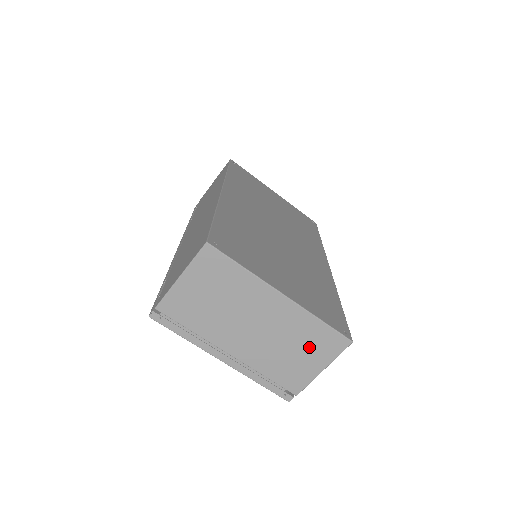
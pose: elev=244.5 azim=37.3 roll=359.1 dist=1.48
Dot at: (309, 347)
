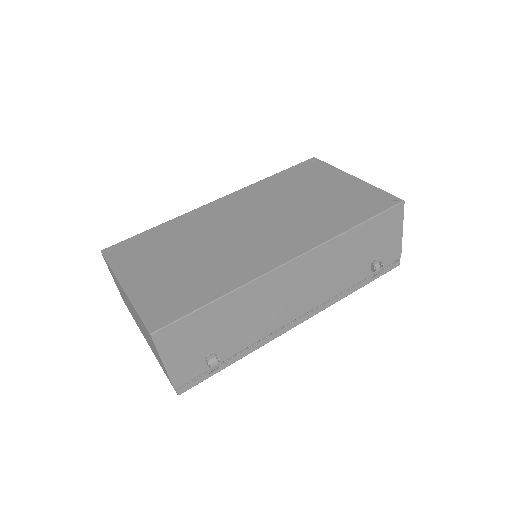
Dot at: (149, 338)
